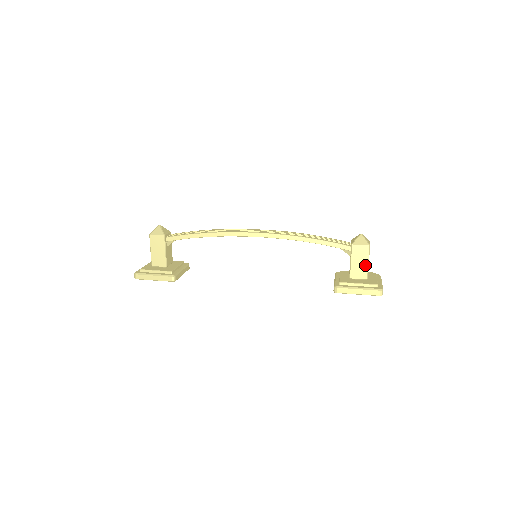
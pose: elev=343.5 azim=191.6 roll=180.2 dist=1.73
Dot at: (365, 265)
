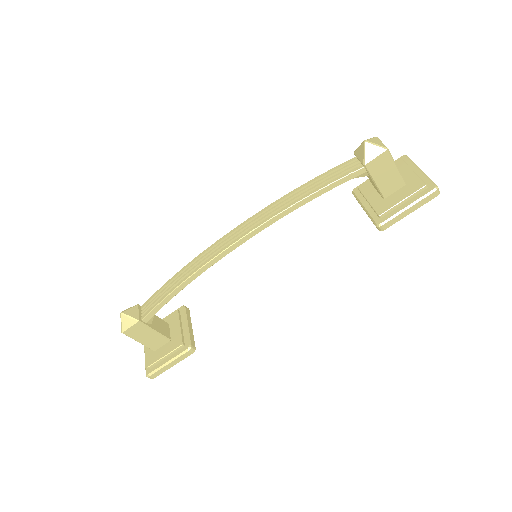
Dot at: (394, 173)
